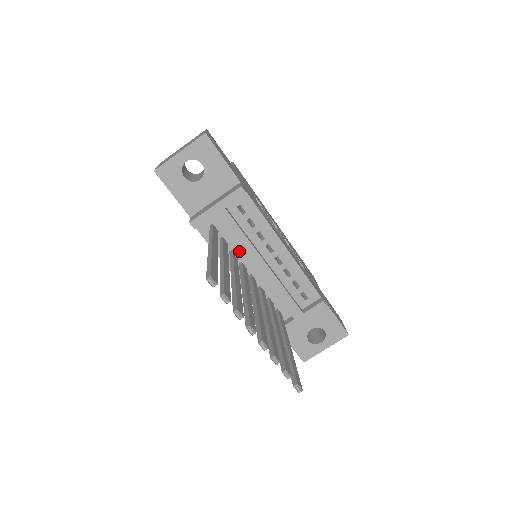
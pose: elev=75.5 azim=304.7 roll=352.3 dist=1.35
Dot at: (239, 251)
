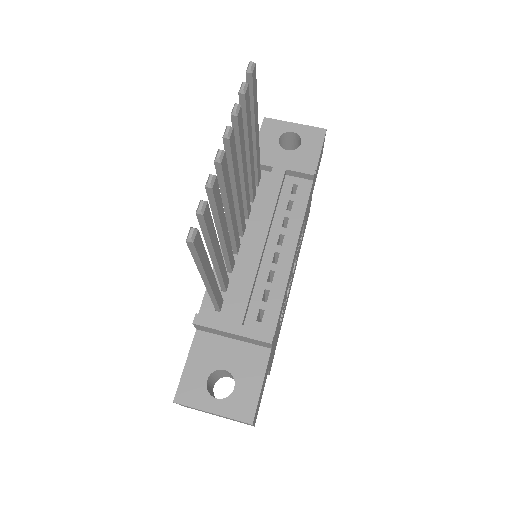
Dot at: (255, 216)
